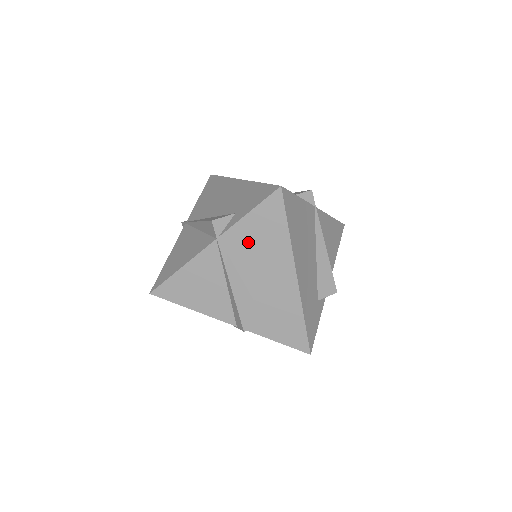
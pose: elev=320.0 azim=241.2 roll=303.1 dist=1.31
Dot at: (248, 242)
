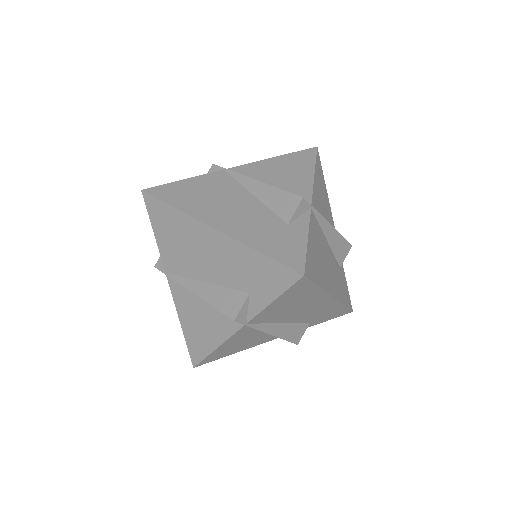
Dot at: (279, 310)
